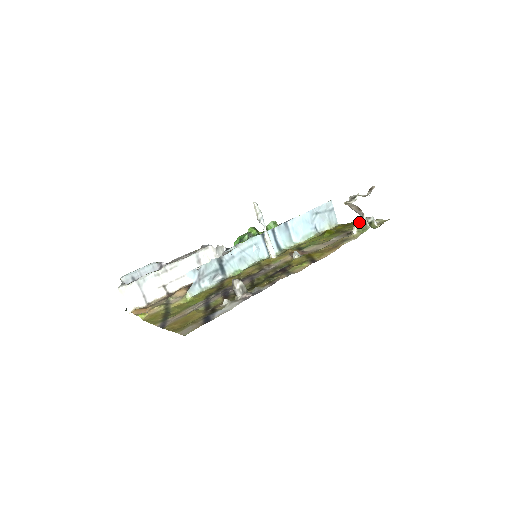
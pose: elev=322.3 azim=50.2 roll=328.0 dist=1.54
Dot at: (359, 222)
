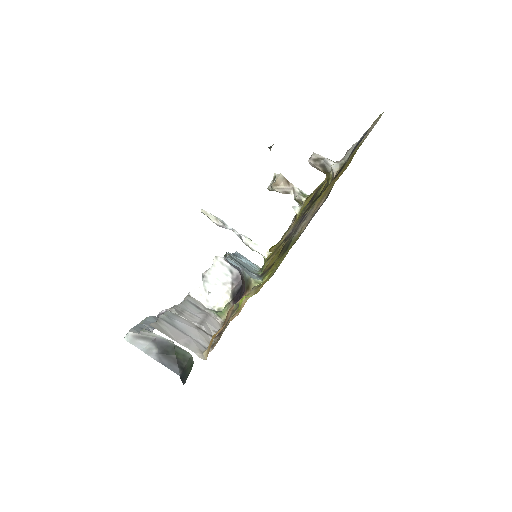
Dot at: (296, 196)
